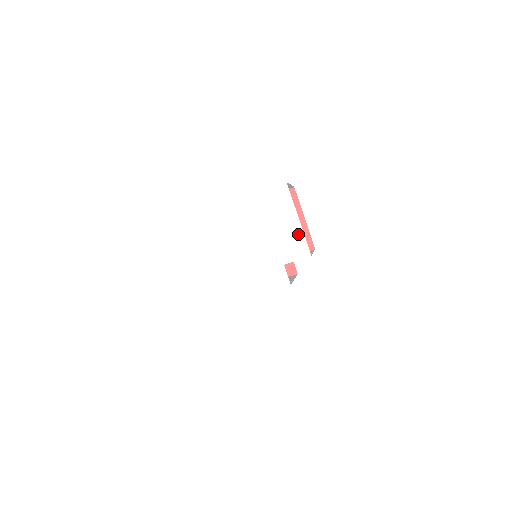
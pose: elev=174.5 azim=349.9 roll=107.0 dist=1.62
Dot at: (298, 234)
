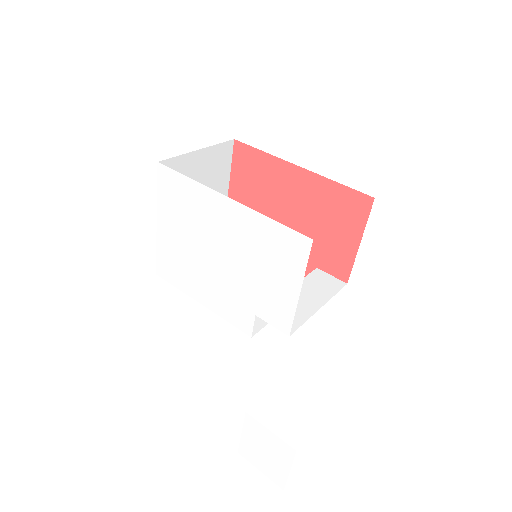
Dot at: (289, 304)
